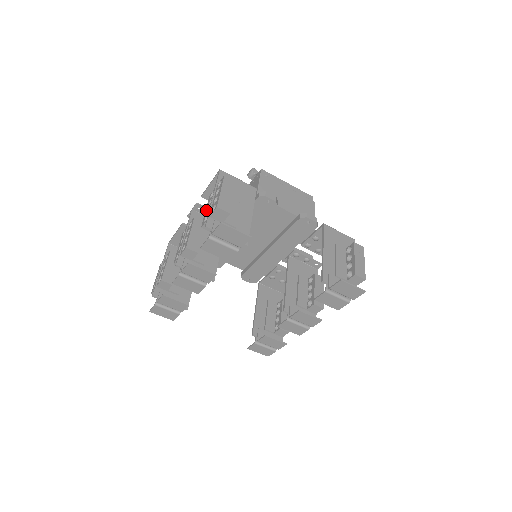
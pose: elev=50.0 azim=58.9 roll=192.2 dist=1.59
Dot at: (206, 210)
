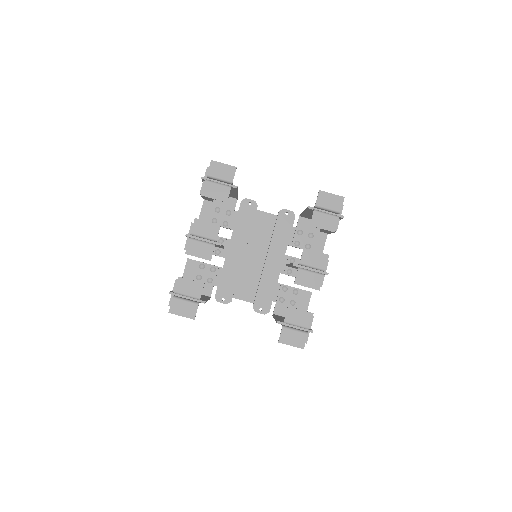
Dot at: occluded
